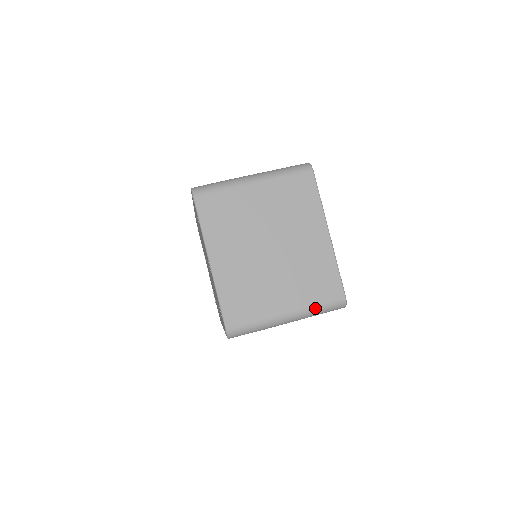
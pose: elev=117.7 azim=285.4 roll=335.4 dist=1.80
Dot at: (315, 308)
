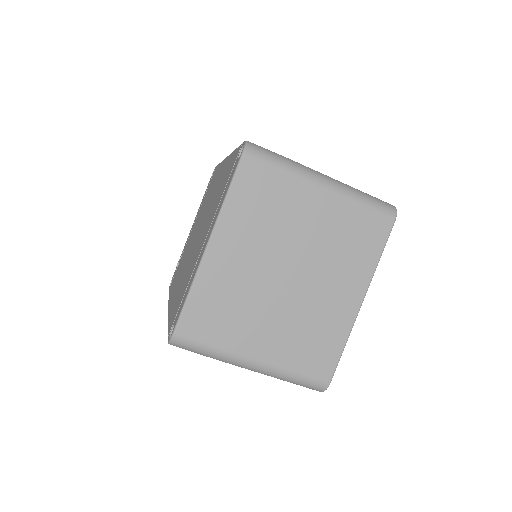
Dot at: (289, 374)
